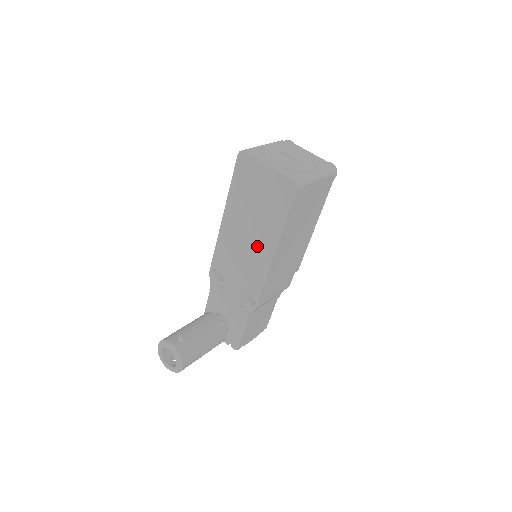
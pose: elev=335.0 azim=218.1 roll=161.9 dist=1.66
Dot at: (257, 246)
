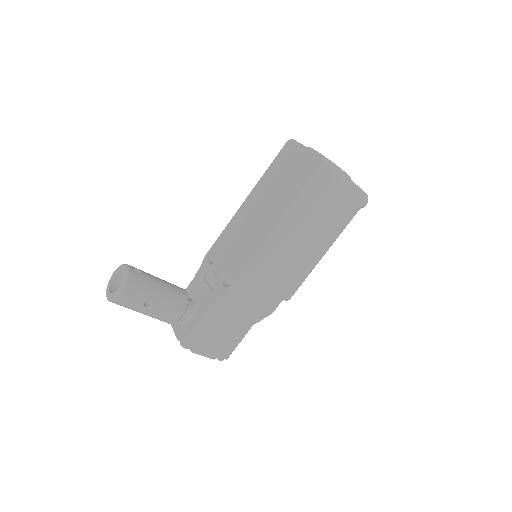
Dot at: (261, 222)
